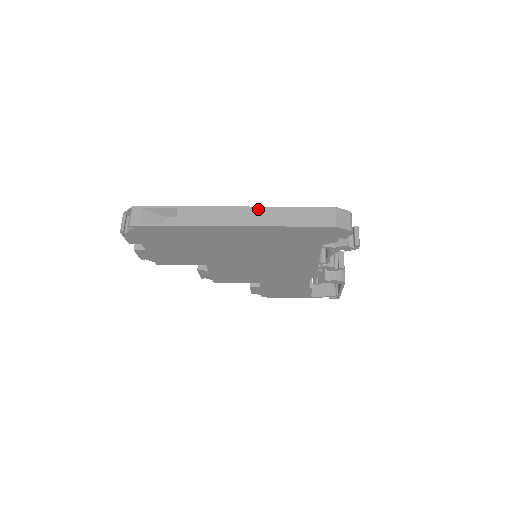
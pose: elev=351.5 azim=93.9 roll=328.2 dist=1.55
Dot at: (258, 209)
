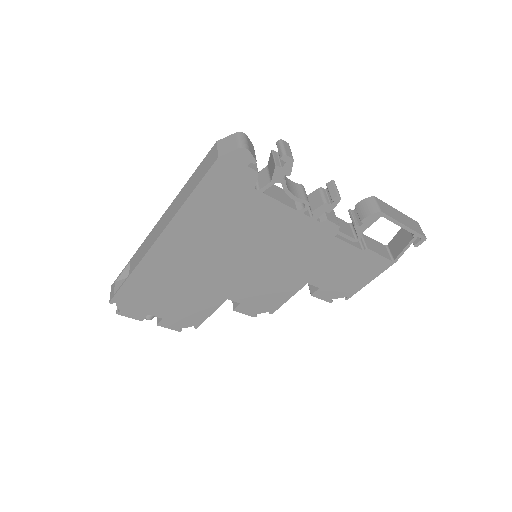
Dot at: (170, 207)
